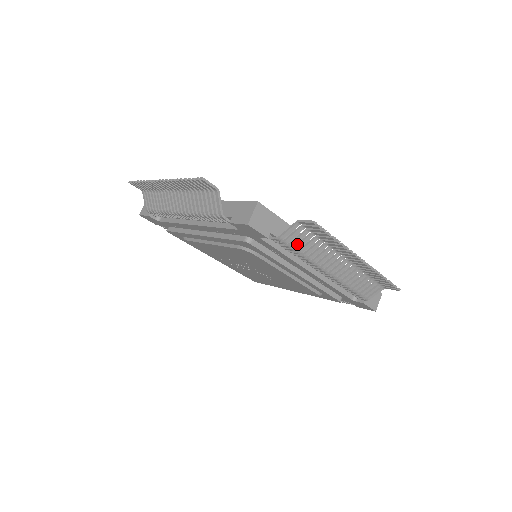
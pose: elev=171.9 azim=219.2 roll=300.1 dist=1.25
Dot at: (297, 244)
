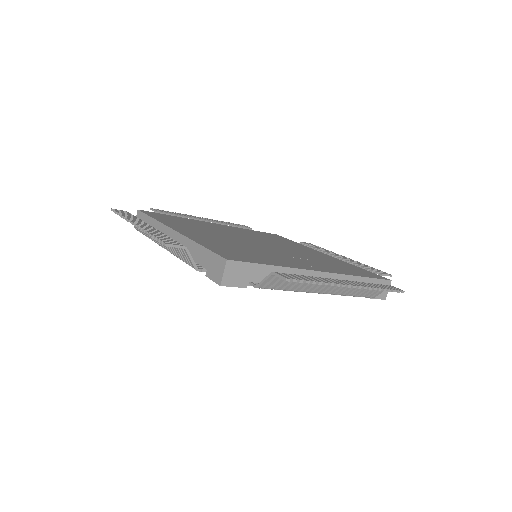
Dot at: (279, 285)
